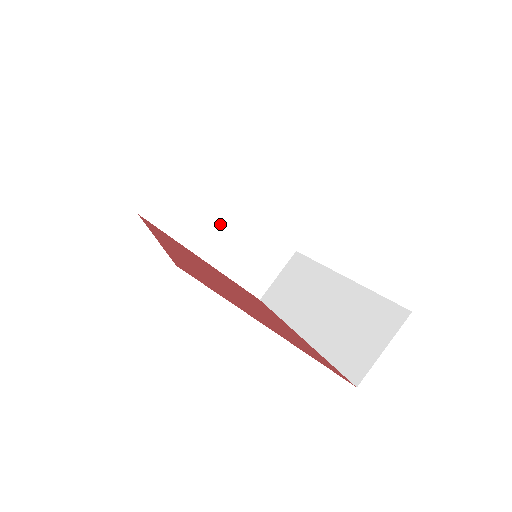
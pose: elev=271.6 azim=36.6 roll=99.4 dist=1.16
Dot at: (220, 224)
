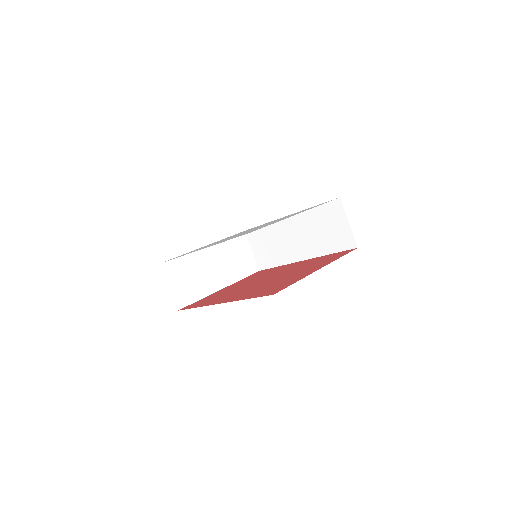
Dot at: (208, 266)
